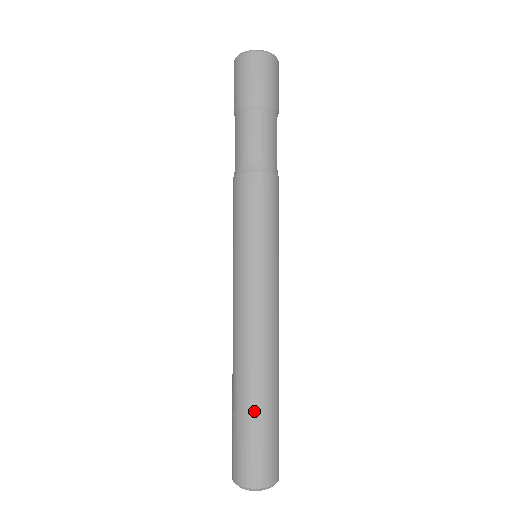
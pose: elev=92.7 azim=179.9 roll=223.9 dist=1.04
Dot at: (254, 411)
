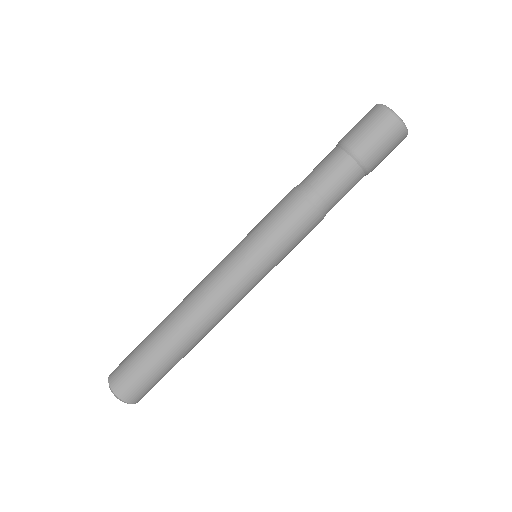
Dot at: (165, 358)
